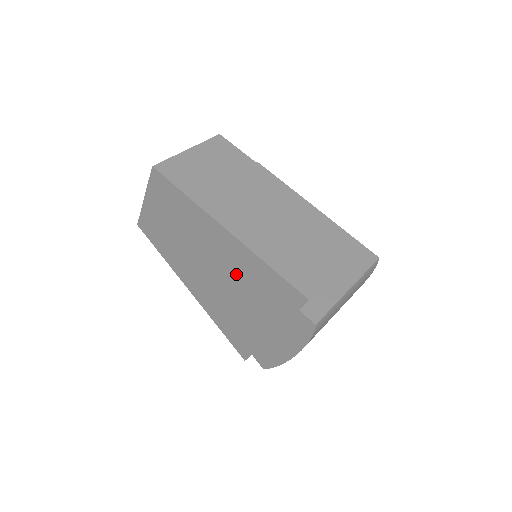
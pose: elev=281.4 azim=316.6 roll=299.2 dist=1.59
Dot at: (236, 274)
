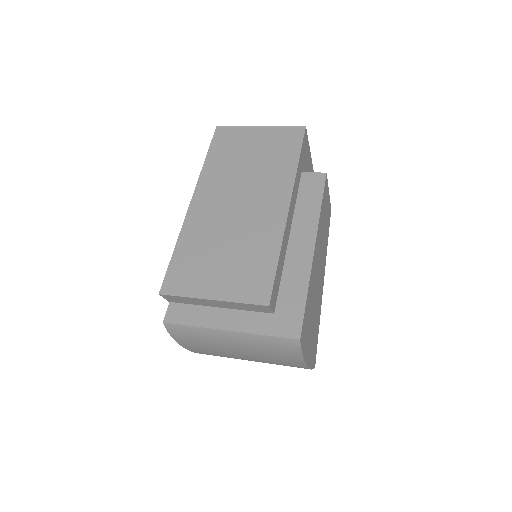
Dot at: occluded
